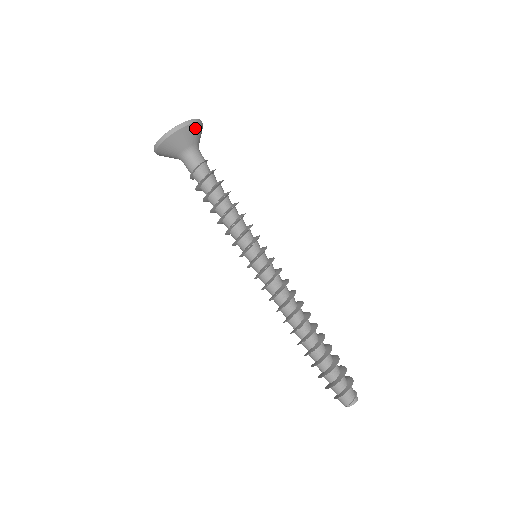
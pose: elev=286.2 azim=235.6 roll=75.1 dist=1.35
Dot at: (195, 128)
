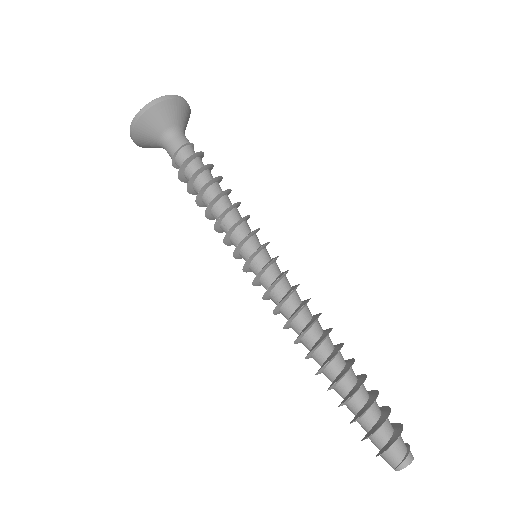
Dot at: (163, 108)
